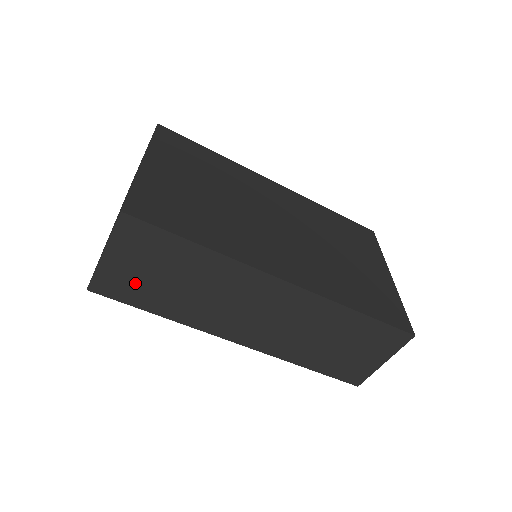
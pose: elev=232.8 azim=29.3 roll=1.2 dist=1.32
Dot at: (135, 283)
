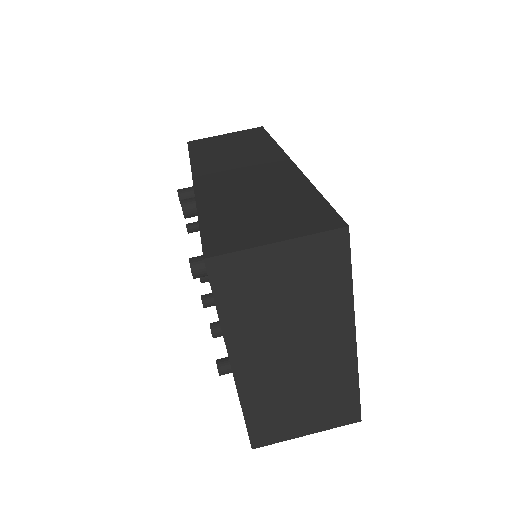
Dot at: (212, 144)
